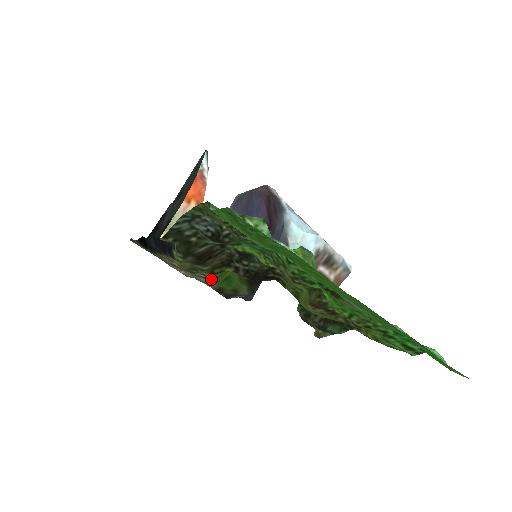
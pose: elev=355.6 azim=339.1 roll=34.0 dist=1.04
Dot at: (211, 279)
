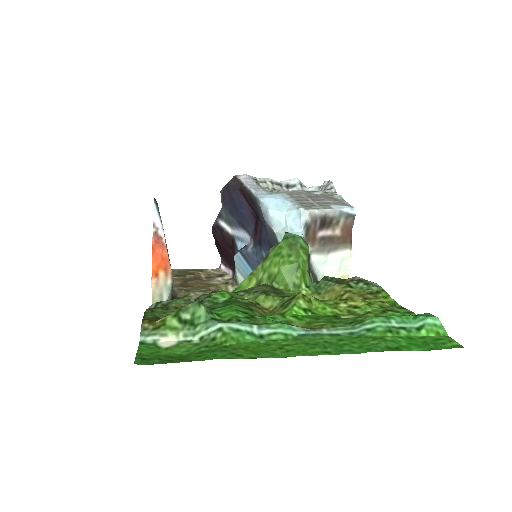
Dot at: occluded
